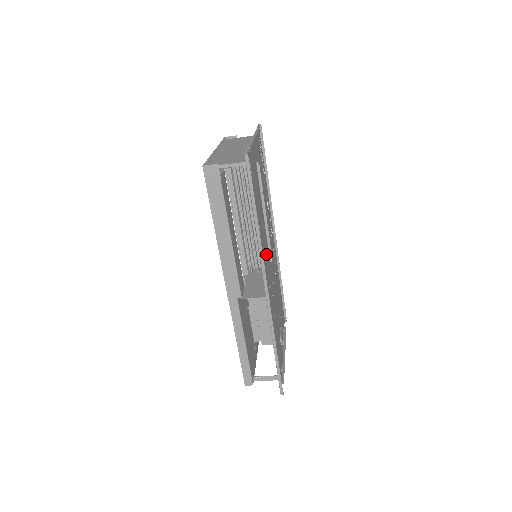
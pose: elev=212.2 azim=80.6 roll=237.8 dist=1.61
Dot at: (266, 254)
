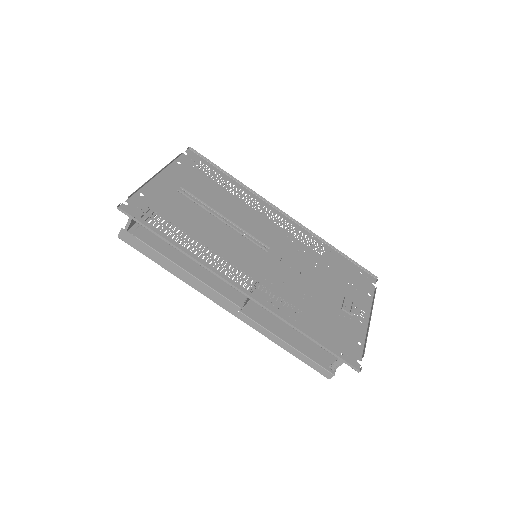
Dot at: (244, 253)
